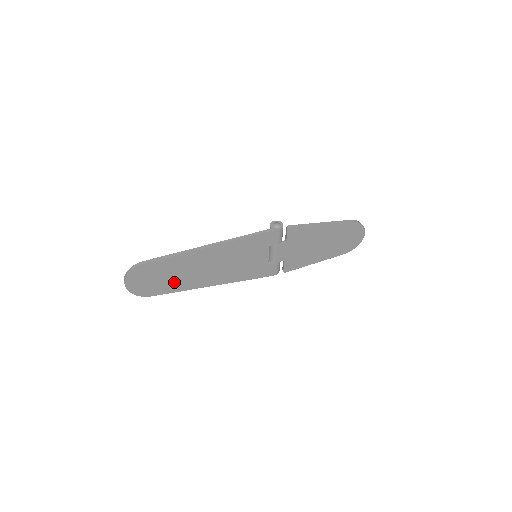
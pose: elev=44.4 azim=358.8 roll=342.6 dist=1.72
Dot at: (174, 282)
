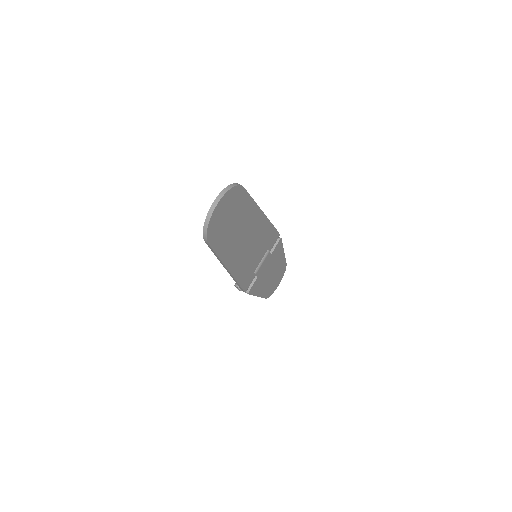
Dot at: (228, 238)
